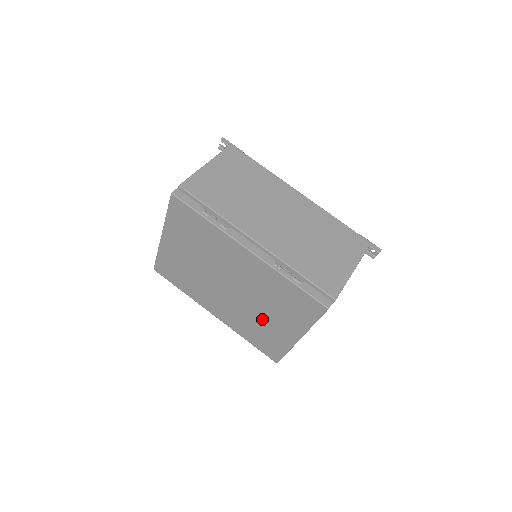
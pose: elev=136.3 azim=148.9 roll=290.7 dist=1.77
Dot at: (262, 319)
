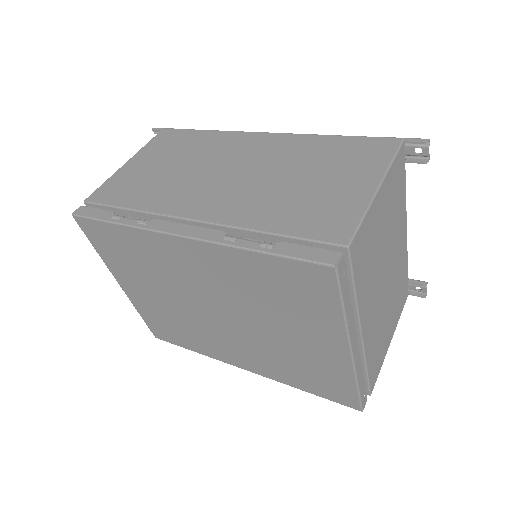
Dot at: (285, 344)
